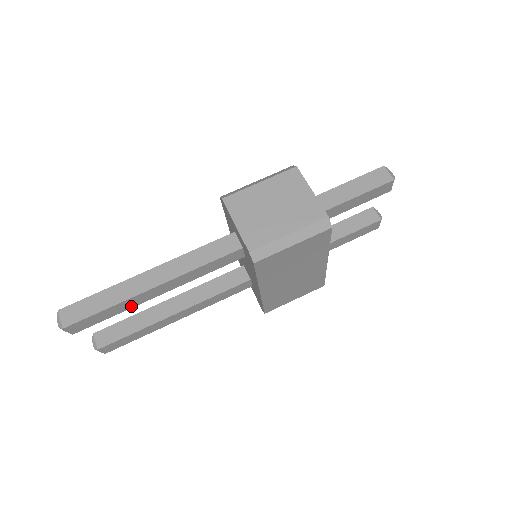
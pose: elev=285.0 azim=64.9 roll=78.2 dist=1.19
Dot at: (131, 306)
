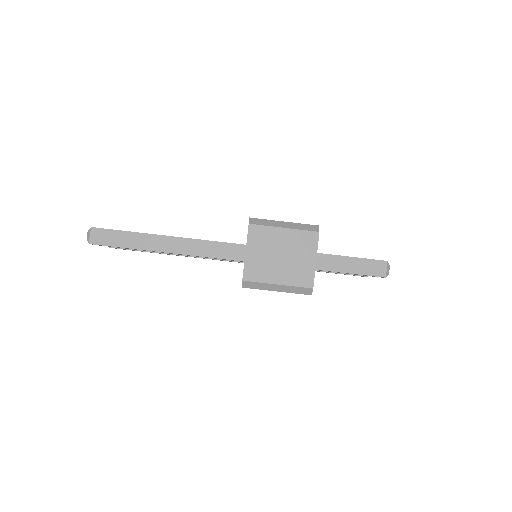
Dot at: occluded
